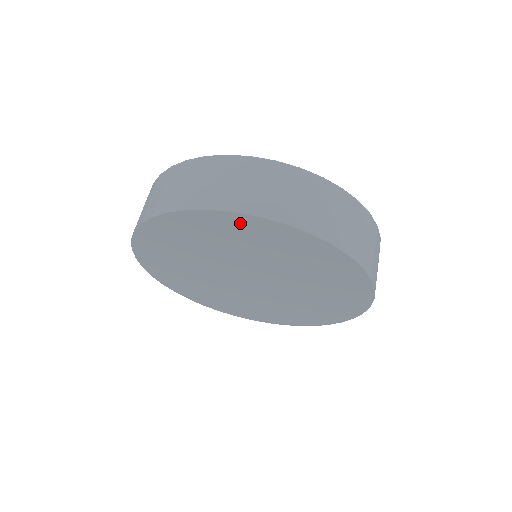
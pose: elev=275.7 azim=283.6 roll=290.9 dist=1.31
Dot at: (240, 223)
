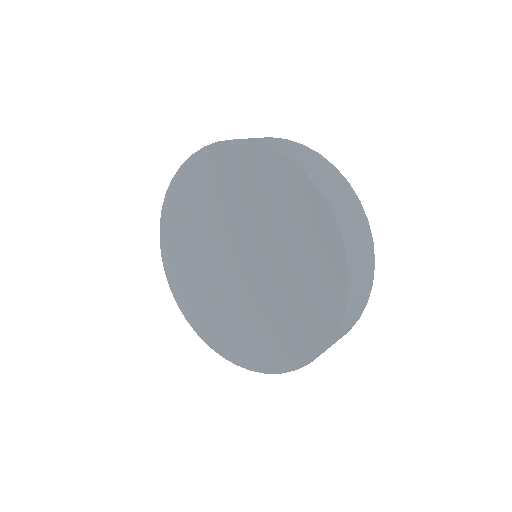
Dot at: (283, 173)
